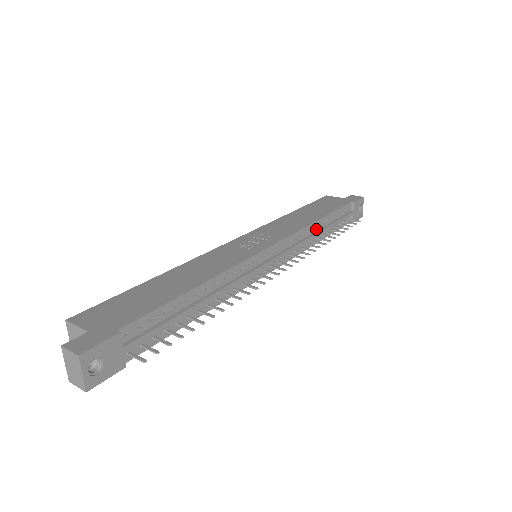
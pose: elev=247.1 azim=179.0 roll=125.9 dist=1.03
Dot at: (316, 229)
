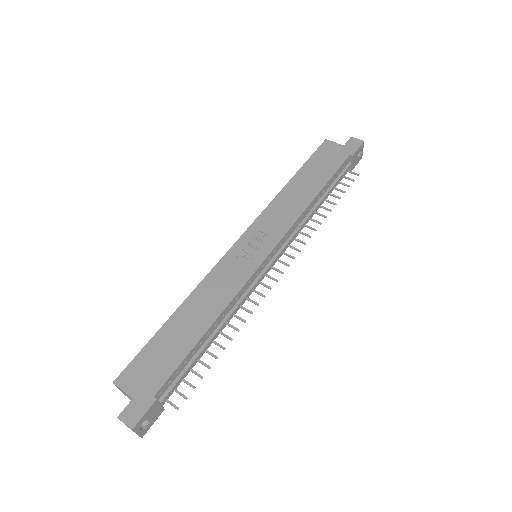
Dot at: (312, 206)
